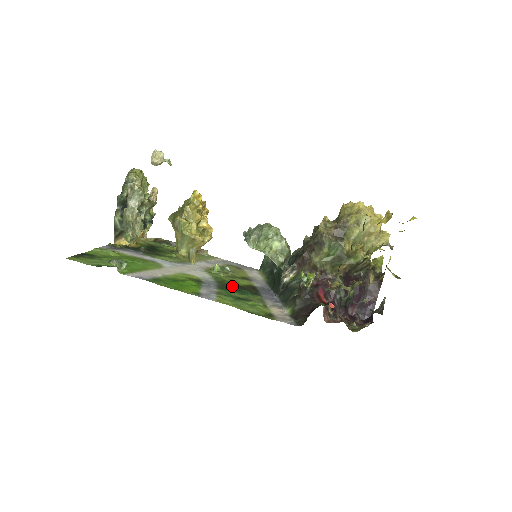
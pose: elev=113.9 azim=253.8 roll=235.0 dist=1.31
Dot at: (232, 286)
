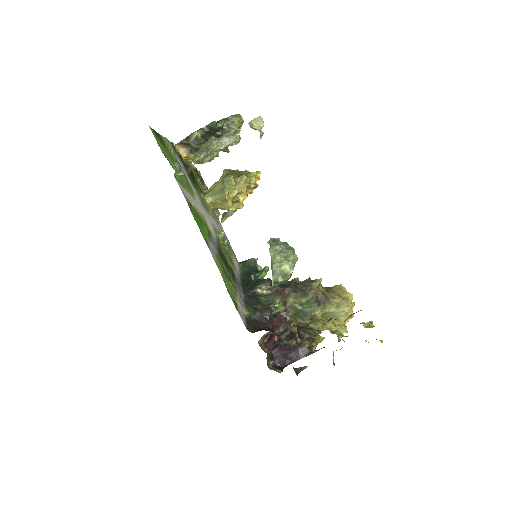
Dot at: (225, 259)
